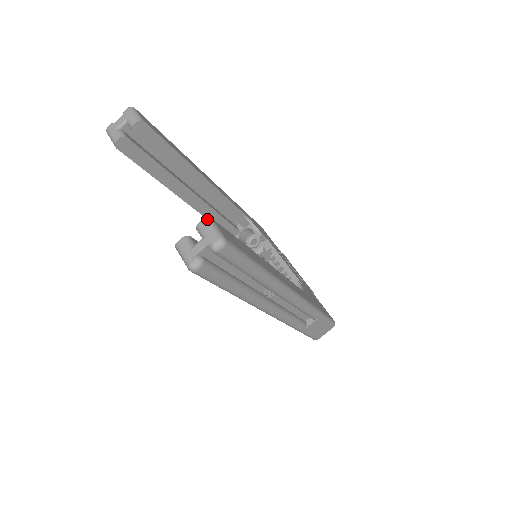
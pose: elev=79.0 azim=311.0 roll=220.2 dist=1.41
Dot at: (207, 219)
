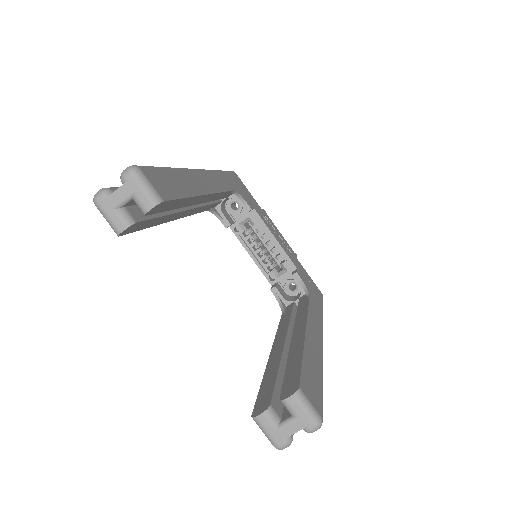
Dot at: (297, 395)
